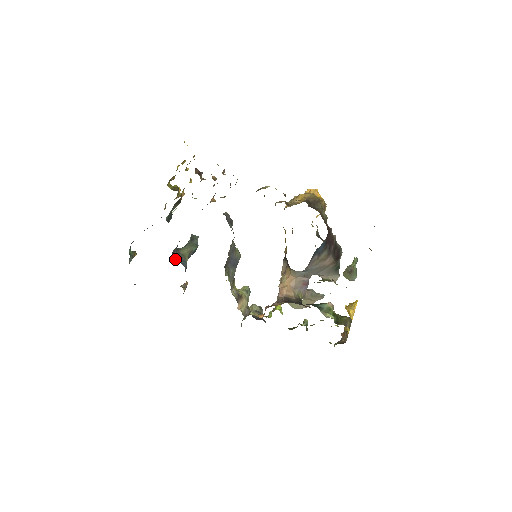
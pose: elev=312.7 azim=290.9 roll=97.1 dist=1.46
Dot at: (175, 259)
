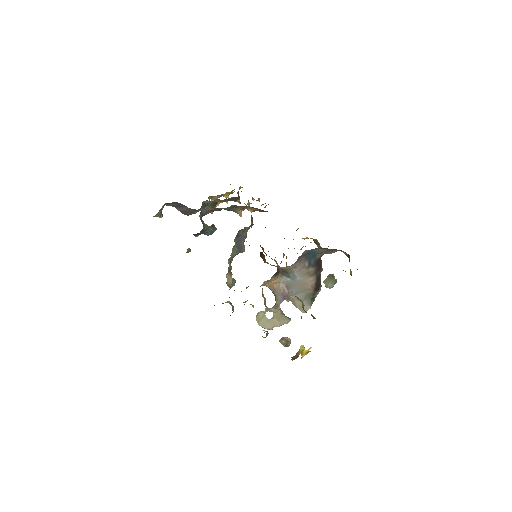
Dot at: occluded
